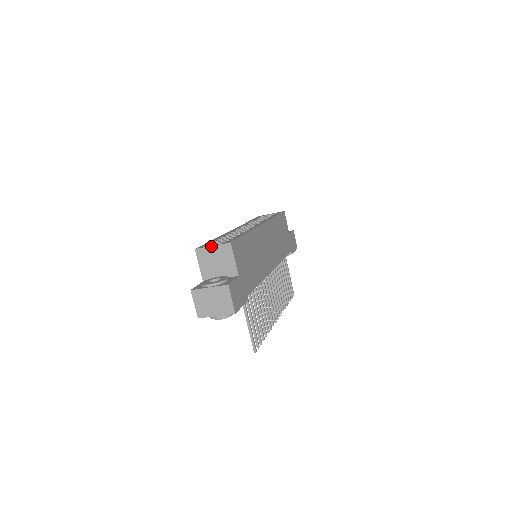
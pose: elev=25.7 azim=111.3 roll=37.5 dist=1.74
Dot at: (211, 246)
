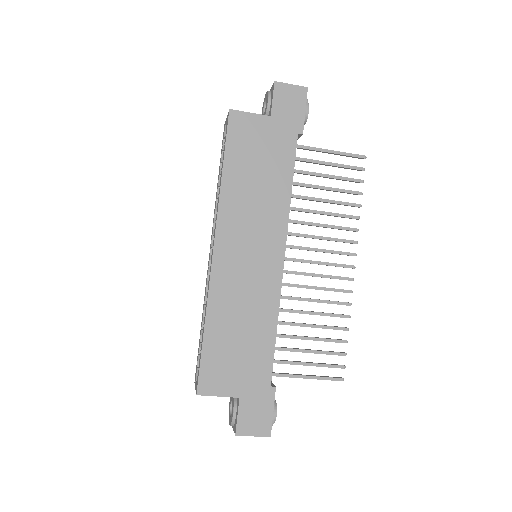
Dot at: (195, 388)
